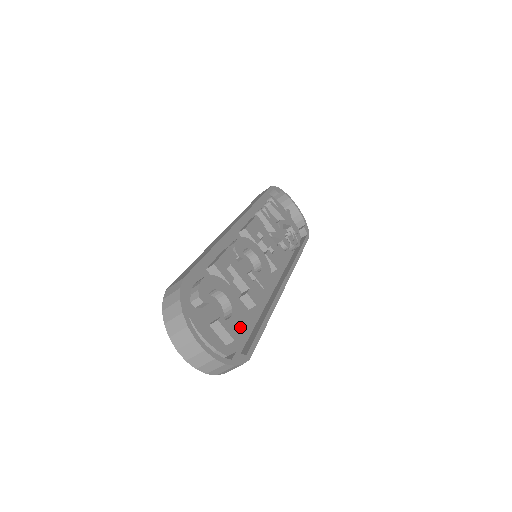
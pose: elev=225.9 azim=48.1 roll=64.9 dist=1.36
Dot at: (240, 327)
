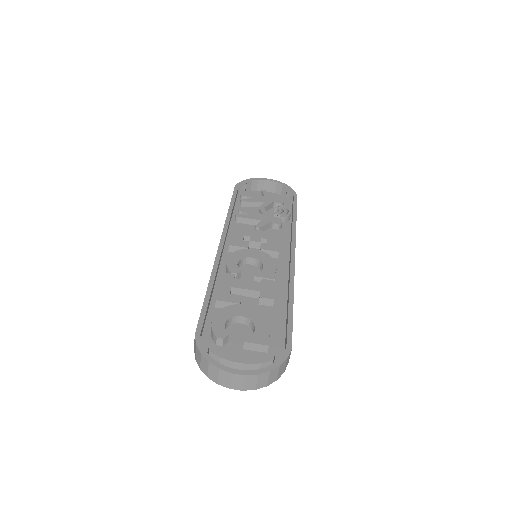
Dot at: (268, 330)
